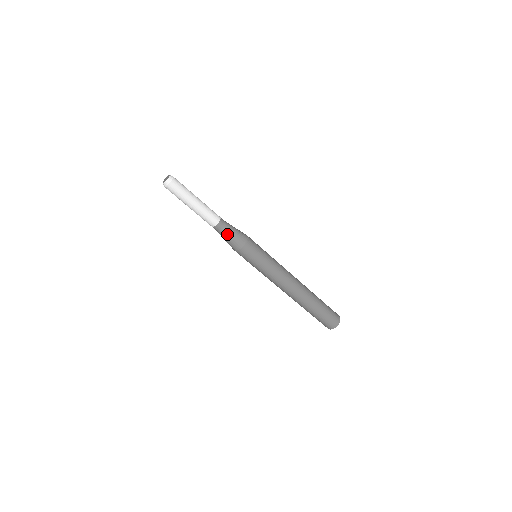
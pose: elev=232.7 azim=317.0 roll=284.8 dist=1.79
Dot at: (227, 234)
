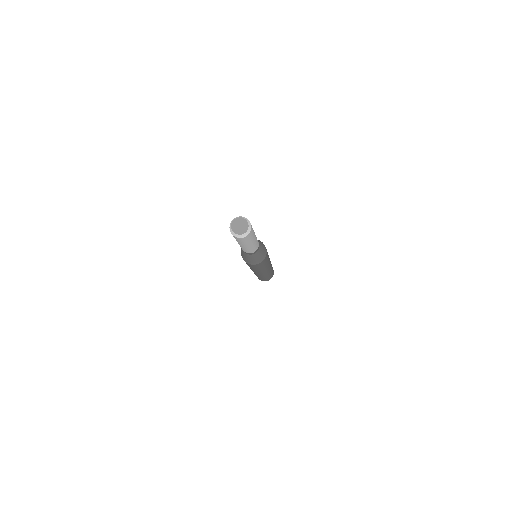
Dot at: (254, 257)
